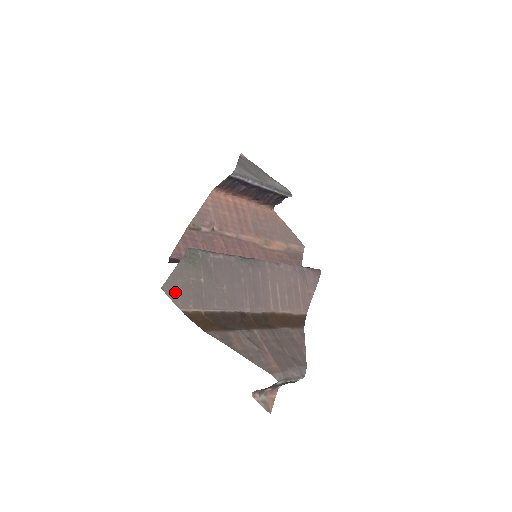
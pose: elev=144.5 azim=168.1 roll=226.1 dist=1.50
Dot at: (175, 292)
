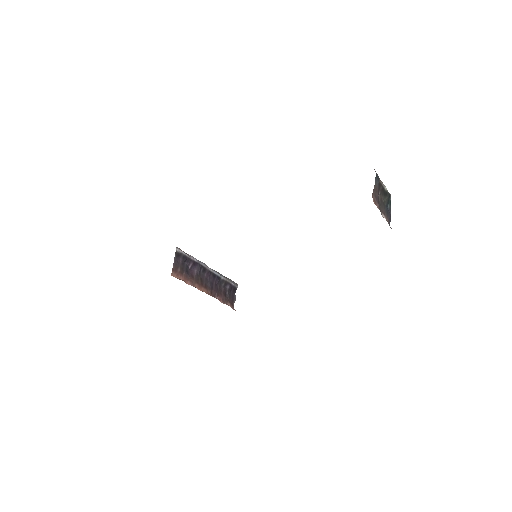
Dot at: occluded
